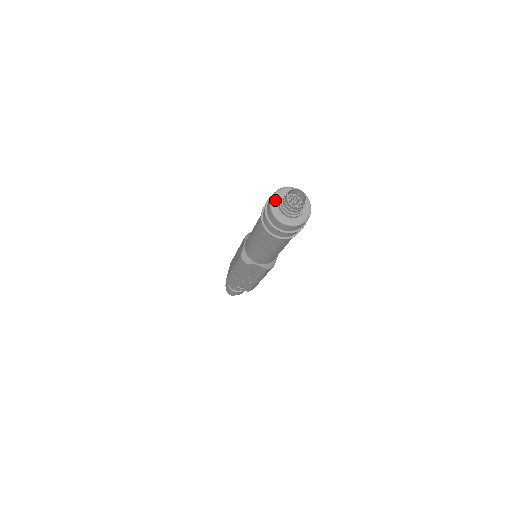
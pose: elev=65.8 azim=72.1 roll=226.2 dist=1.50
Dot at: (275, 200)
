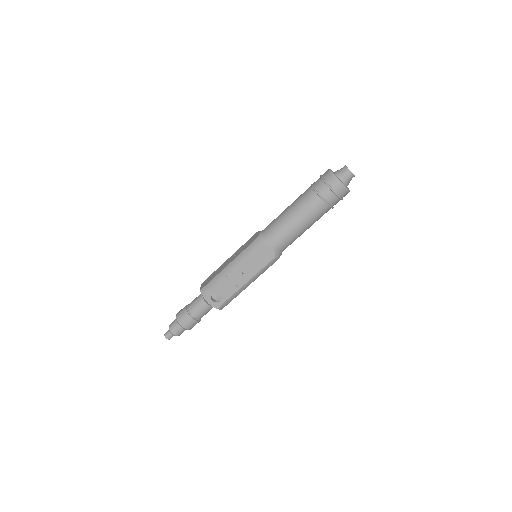
Dot at: (332, 171)
